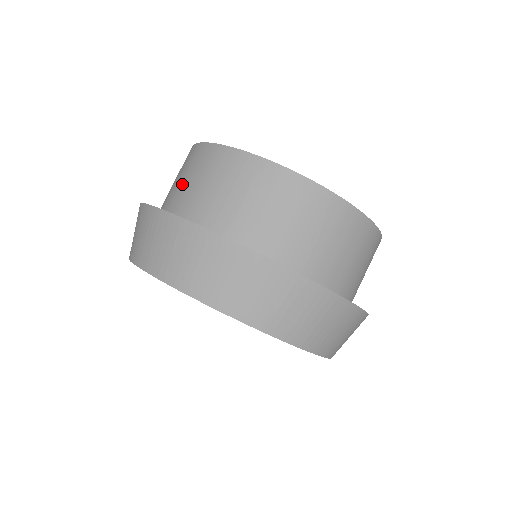
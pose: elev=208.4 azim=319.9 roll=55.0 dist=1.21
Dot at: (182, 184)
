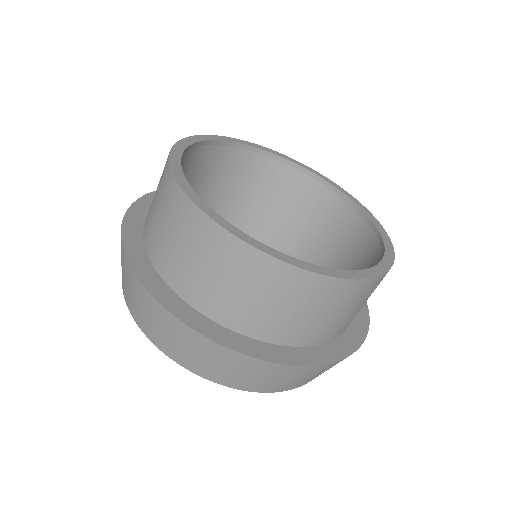
Dot at: (153, 210)
